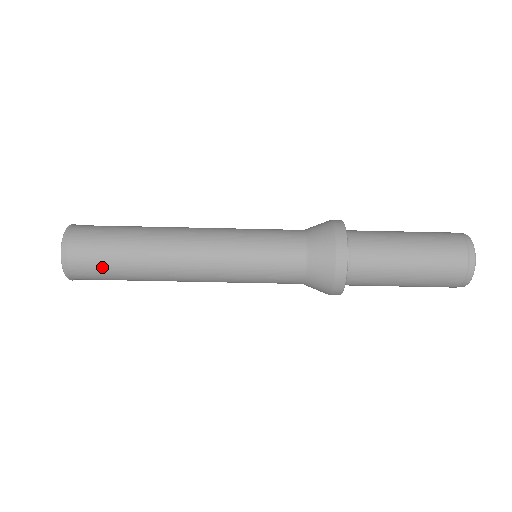
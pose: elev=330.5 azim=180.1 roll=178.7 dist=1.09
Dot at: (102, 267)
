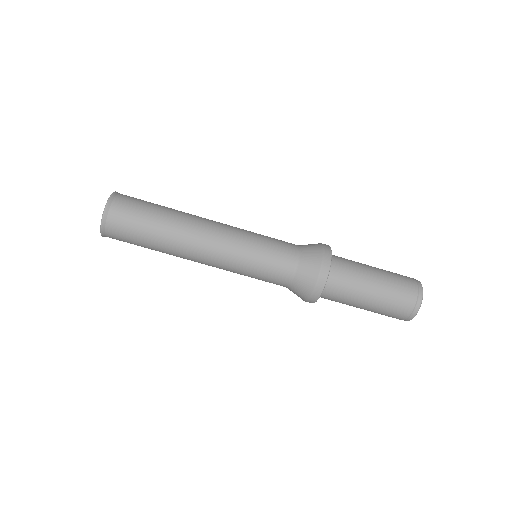
Dot at: occluded
